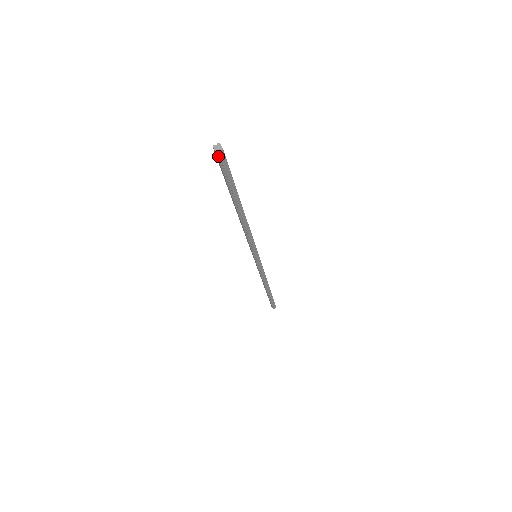
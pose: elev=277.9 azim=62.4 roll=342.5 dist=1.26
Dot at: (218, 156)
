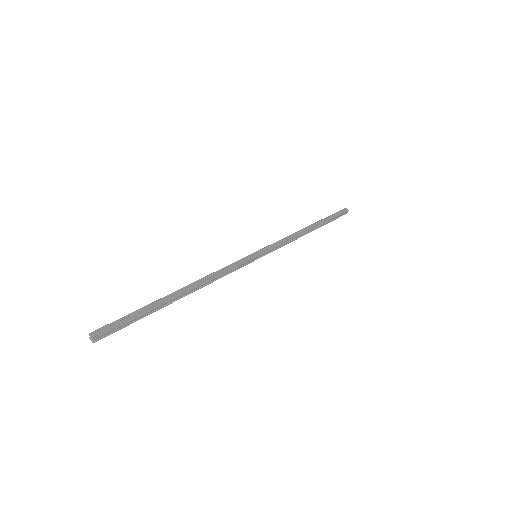
Dot at: occluded
